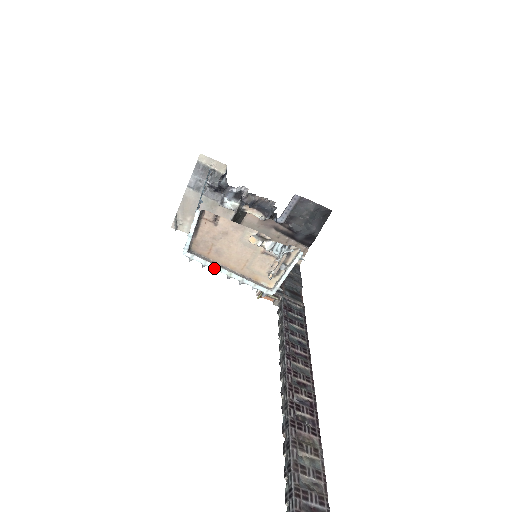
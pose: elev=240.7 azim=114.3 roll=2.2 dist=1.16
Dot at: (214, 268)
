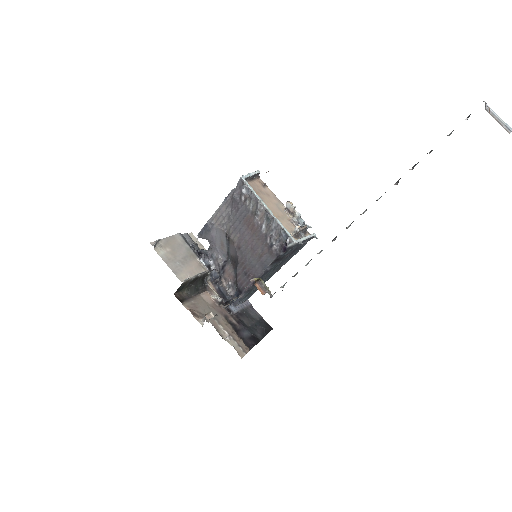
Dot at: (259, 199)
